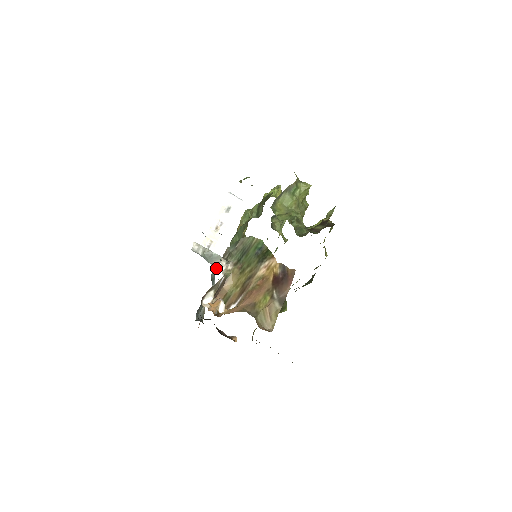
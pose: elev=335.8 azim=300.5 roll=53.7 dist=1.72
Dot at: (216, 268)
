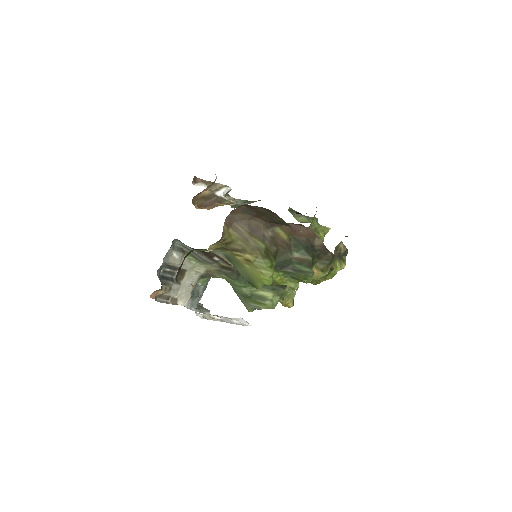
Dot at: (199, 311)
